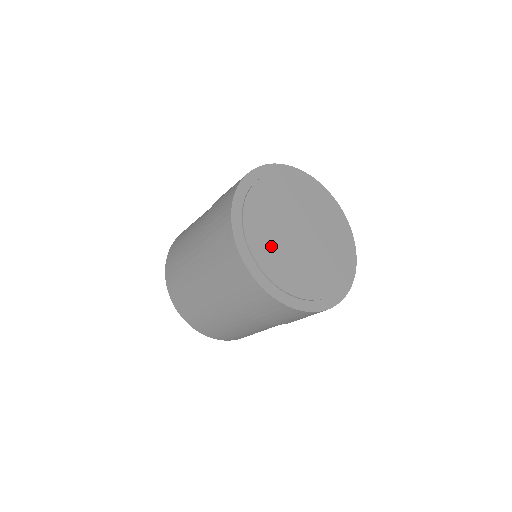
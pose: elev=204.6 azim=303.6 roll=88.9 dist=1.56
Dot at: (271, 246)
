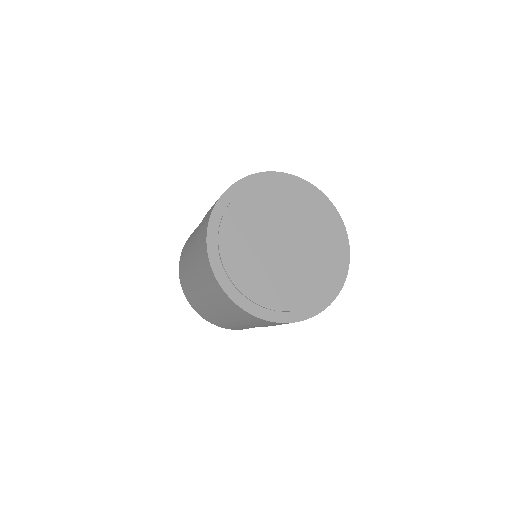
Dot at: (250, 265)
